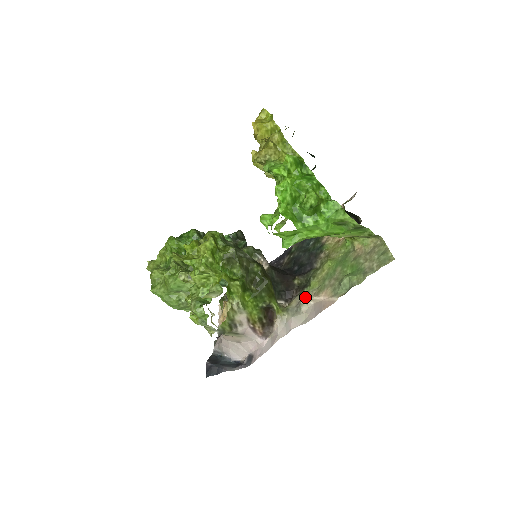
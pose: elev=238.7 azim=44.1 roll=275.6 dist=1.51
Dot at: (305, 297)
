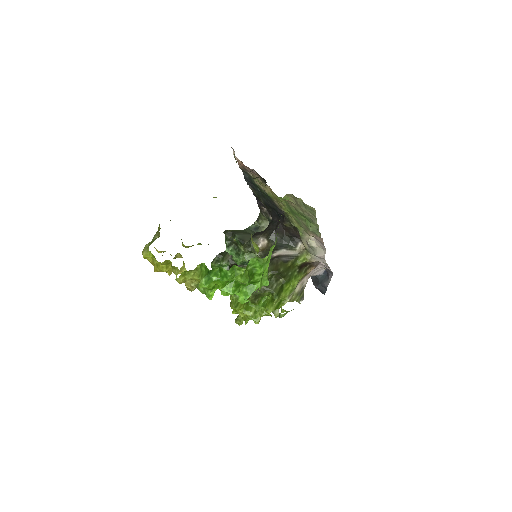
Dot at: (305, 237)
